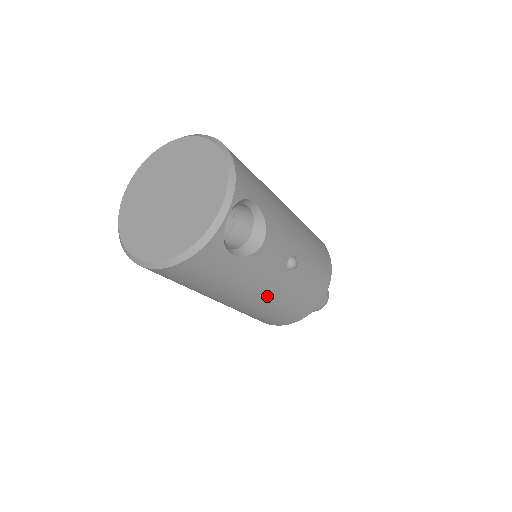
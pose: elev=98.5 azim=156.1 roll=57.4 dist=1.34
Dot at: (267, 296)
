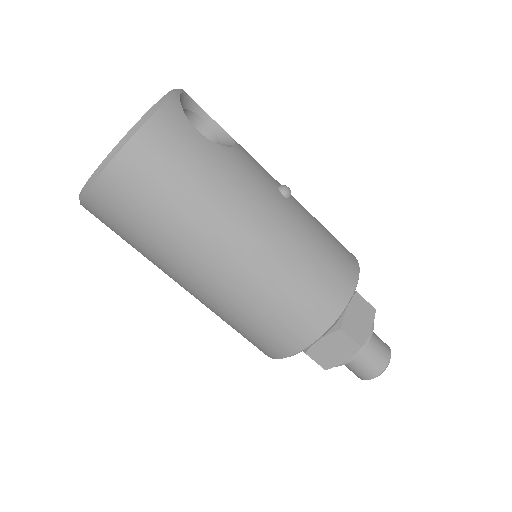
Dot at: (273, 226)
